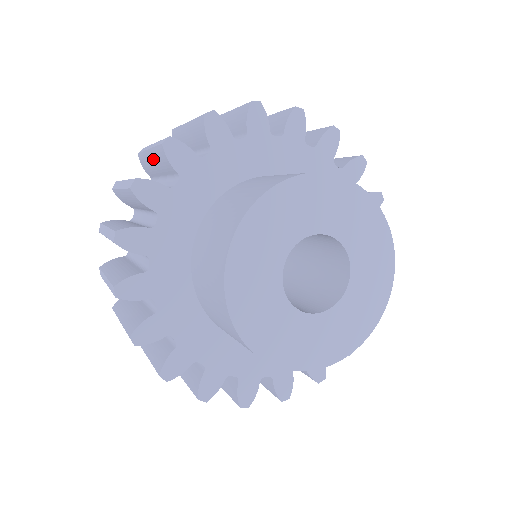
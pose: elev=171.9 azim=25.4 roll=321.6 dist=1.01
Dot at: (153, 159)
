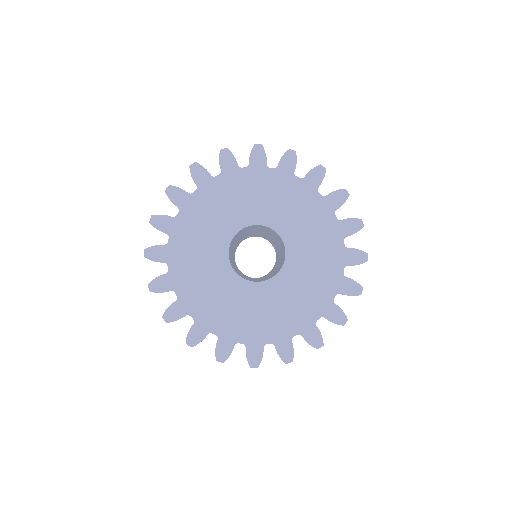
Dot at: occluded
